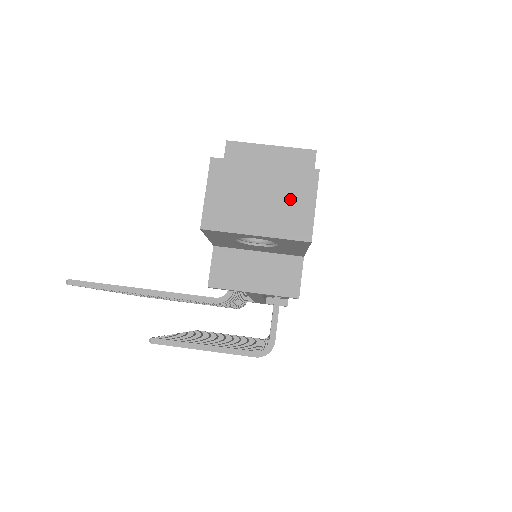
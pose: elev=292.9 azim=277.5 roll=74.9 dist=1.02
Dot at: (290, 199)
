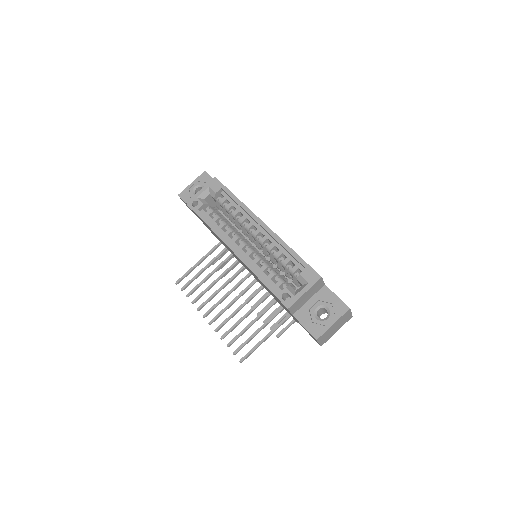
Dot at: (344, 319)
